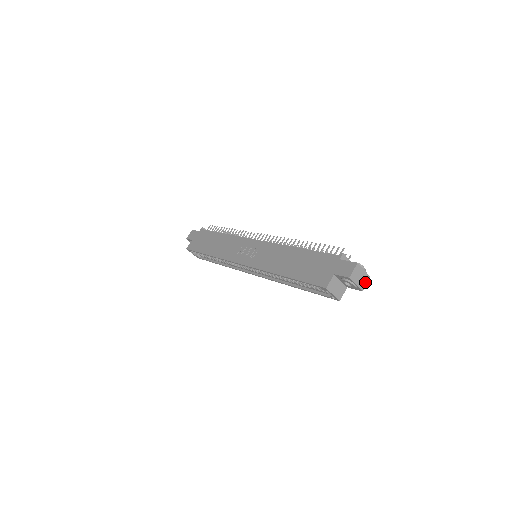
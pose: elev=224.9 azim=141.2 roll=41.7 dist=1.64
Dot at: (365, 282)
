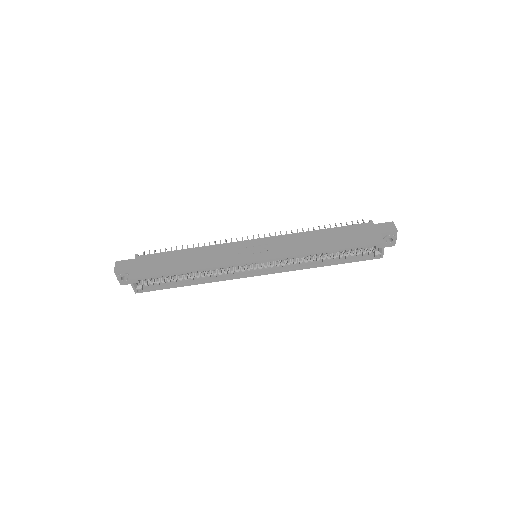
Dot at: occluded
